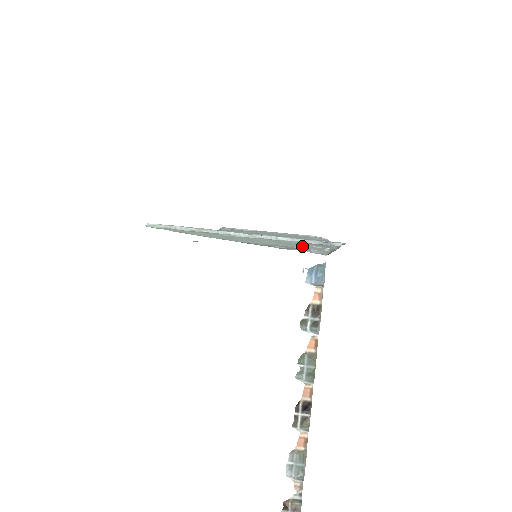
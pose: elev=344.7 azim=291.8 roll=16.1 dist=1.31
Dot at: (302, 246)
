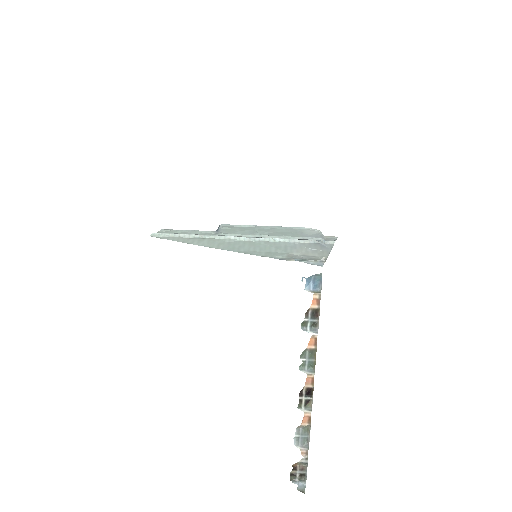
Dot at: (299, 250)
